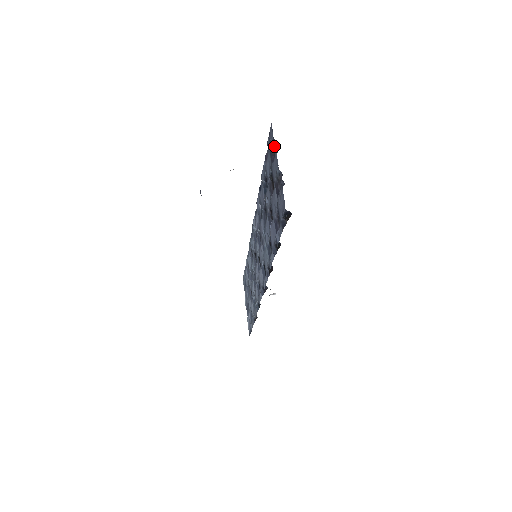
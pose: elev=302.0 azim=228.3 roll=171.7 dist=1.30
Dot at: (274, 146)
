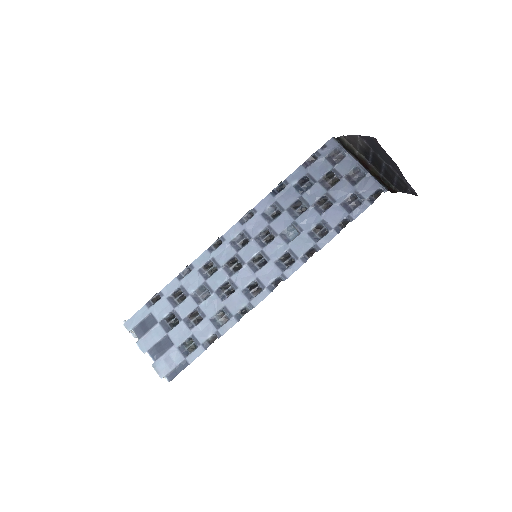
Dot at: (345, 152)
